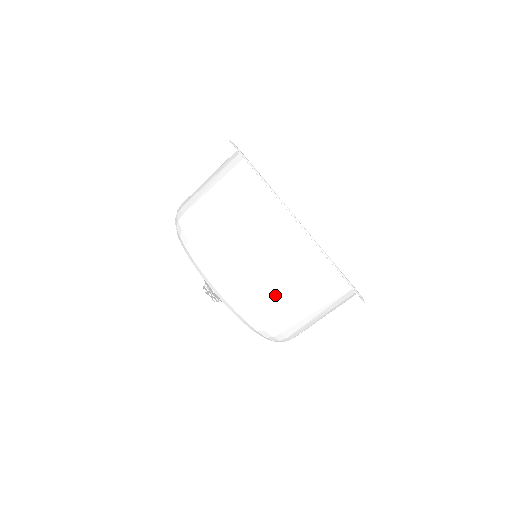
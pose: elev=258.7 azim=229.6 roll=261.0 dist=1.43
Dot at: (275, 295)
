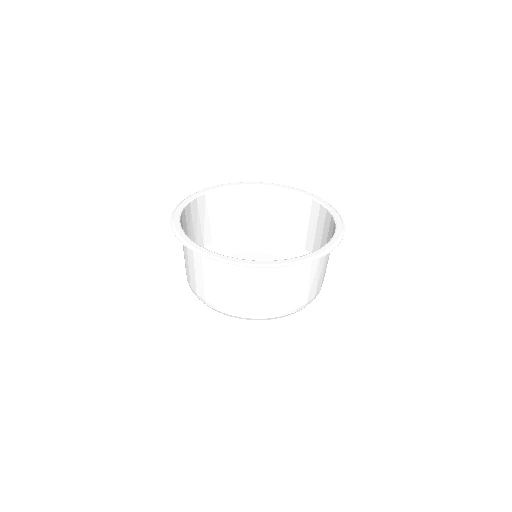
Dot at: (235, 297)
